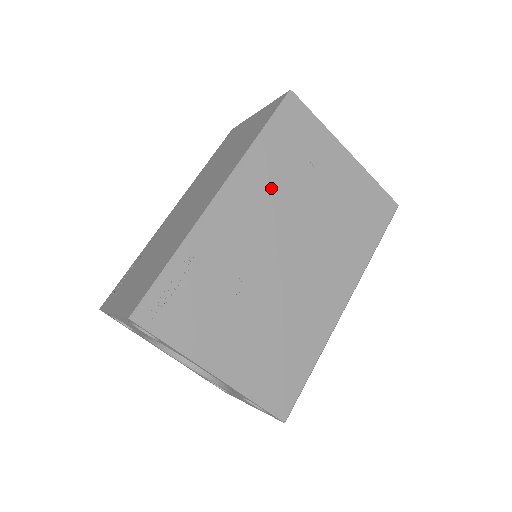
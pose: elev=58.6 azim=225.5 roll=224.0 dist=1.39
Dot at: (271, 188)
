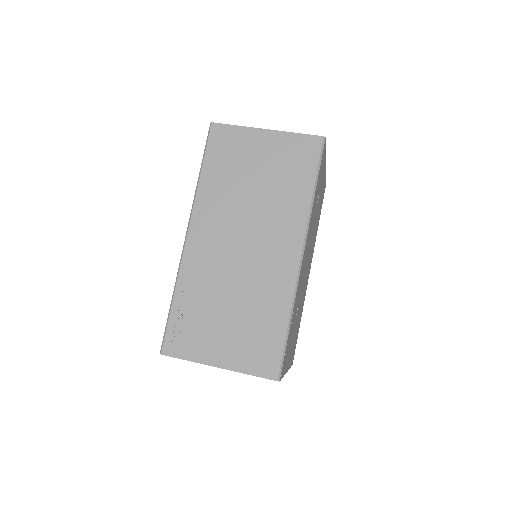
Dot at: occluded
